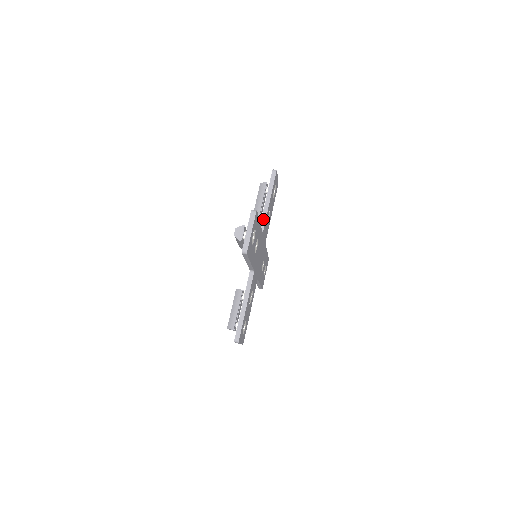
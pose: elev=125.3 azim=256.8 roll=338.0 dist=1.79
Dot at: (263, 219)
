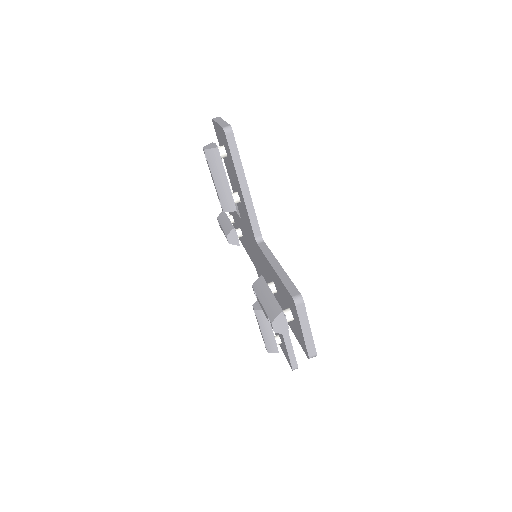
Dot at: (253, 220)
